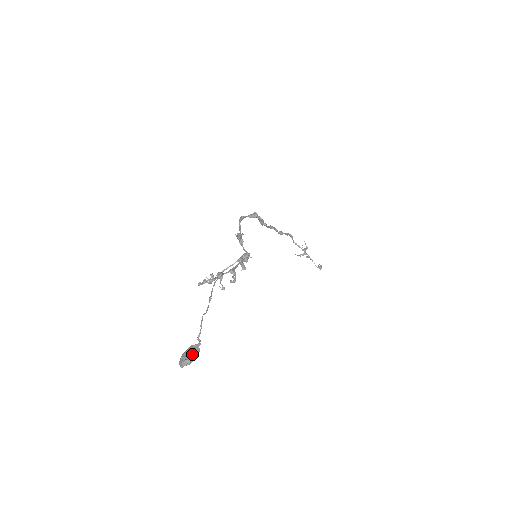
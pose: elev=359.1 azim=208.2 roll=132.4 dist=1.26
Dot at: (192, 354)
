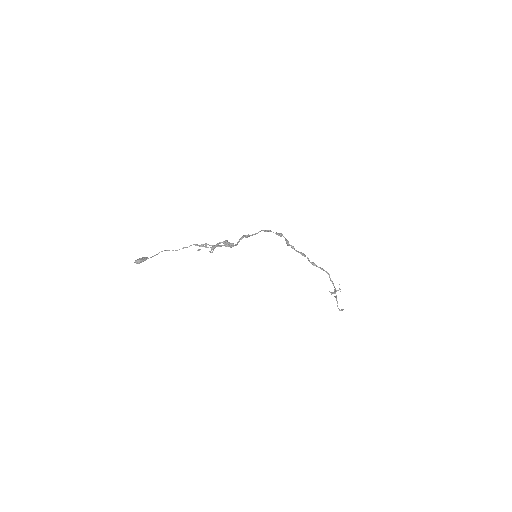
Dot at: (140, 259)
